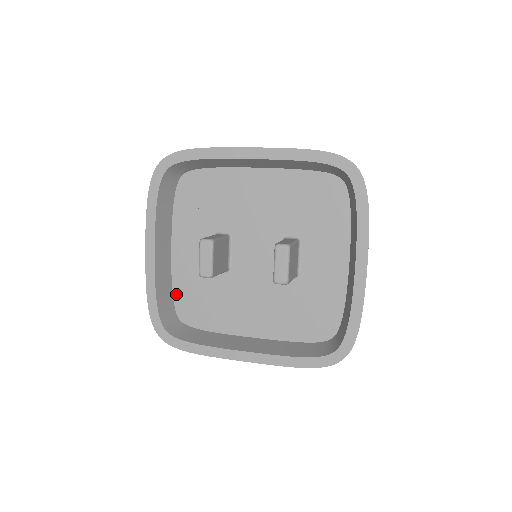
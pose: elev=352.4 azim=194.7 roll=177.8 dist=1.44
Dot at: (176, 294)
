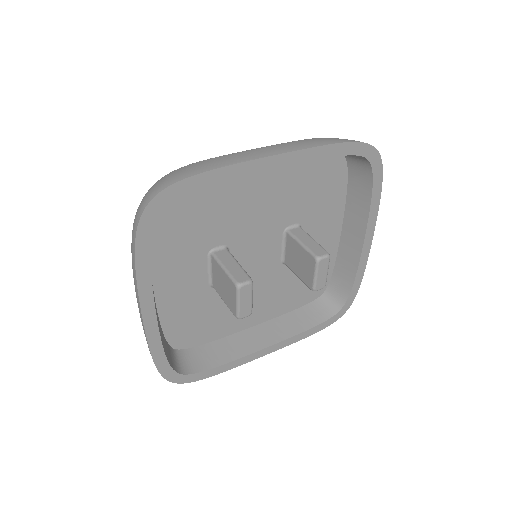
Dot at: (166, 329)
